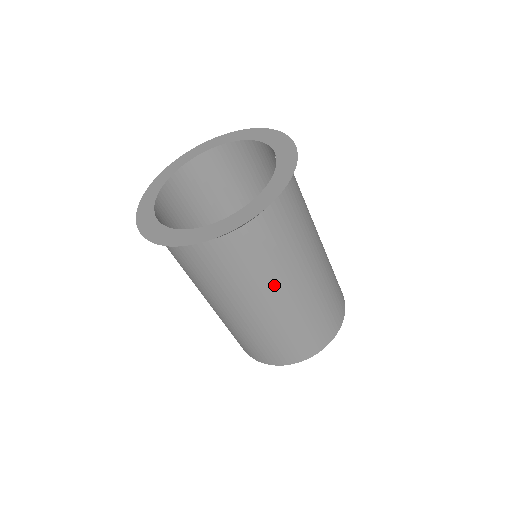
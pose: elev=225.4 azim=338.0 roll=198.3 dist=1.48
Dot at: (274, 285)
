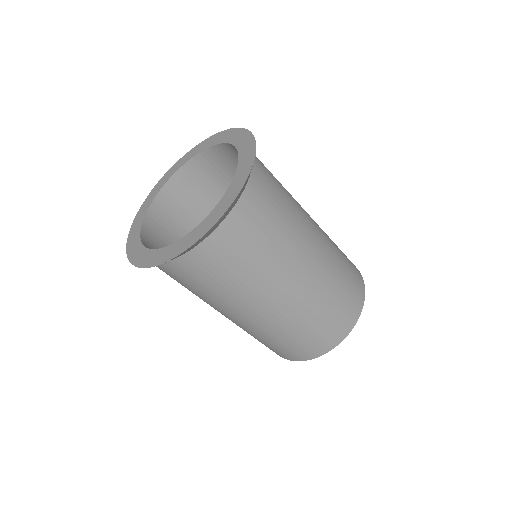
Dot at: (267, 284)
